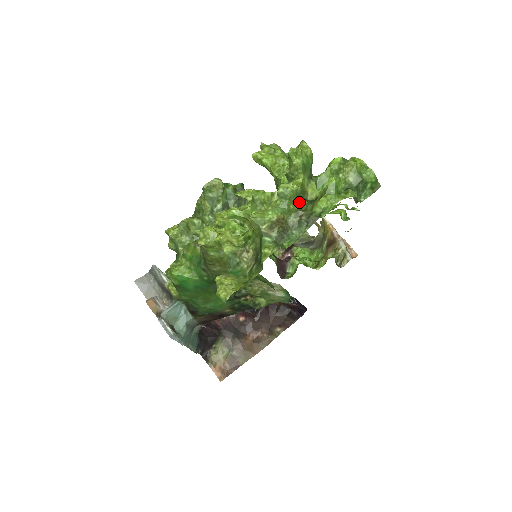
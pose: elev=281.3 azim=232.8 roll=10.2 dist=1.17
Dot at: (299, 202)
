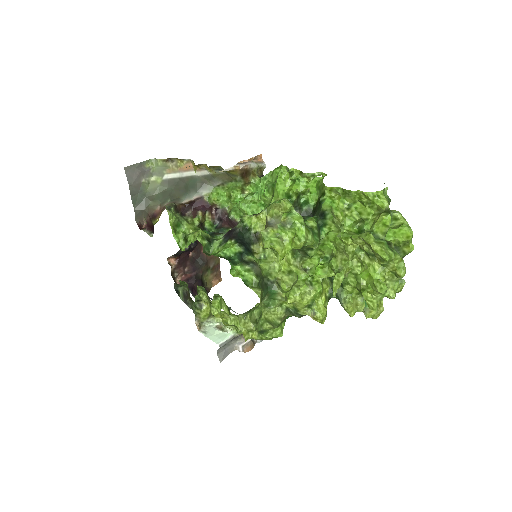
Dot at: occluded
